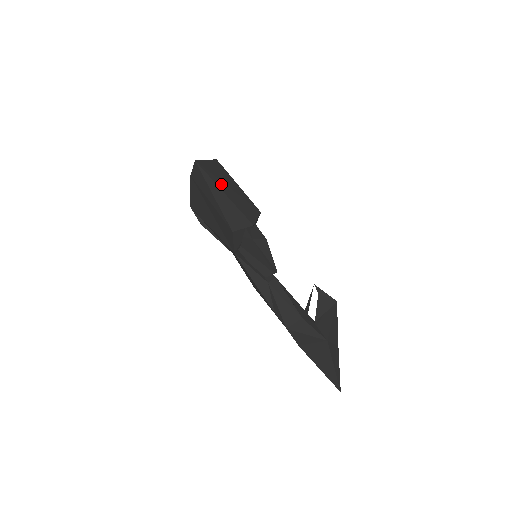
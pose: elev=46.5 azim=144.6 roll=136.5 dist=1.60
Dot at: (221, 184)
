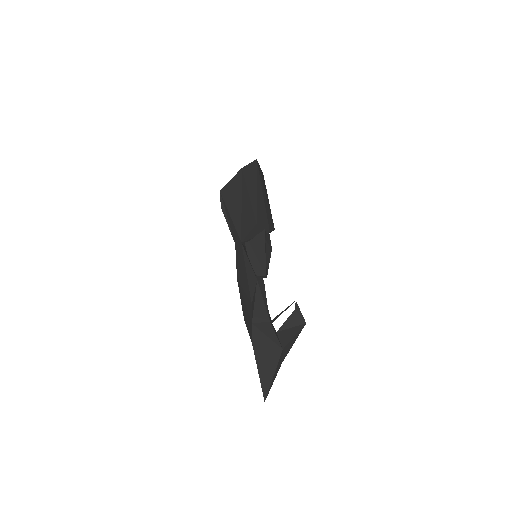
Dot at: (263, 188)
